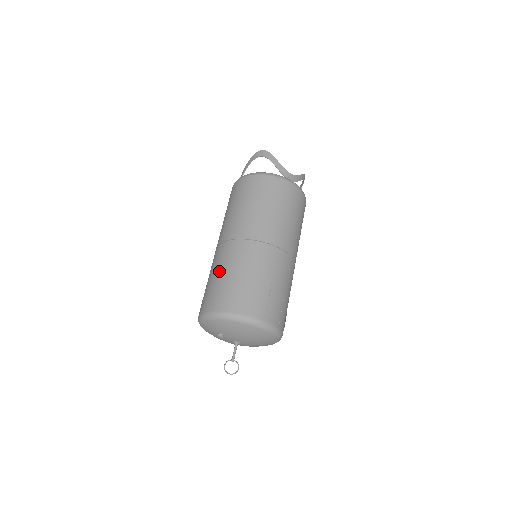
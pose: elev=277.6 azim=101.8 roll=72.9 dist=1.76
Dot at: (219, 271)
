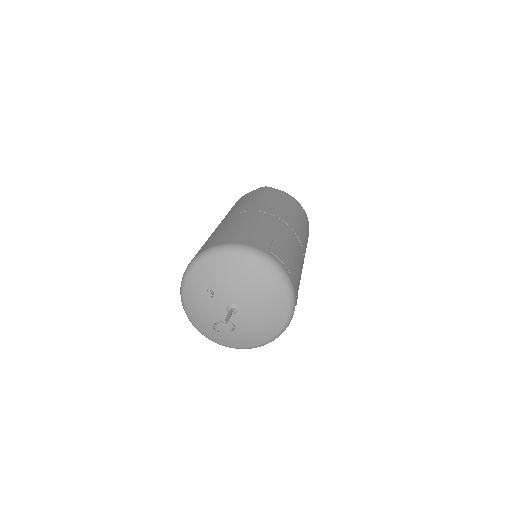
Dot at: (210, 236)
